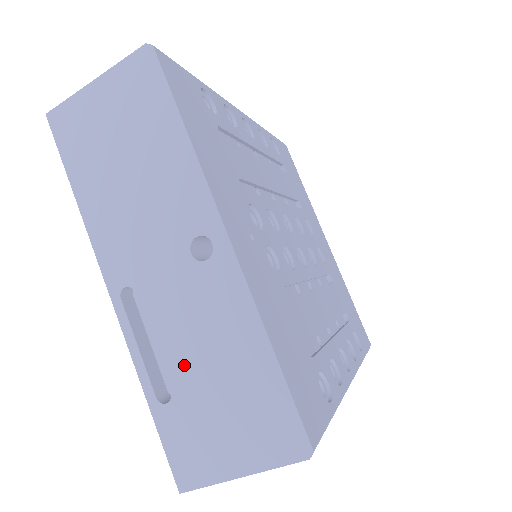
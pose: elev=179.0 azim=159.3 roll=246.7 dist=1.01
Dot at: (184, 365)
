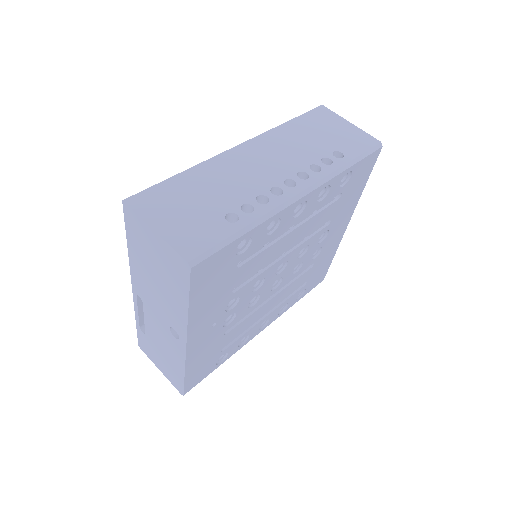
Dot at: (153, 337)
